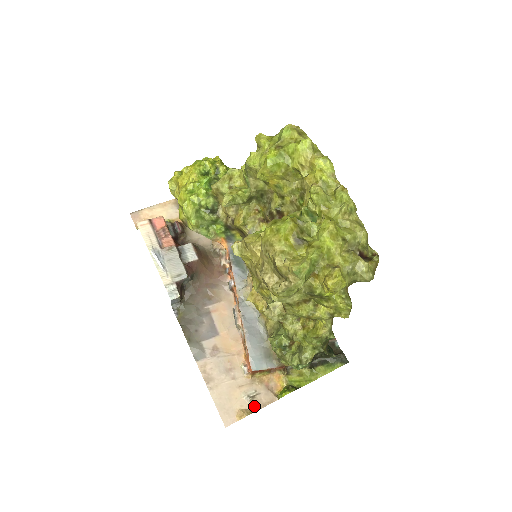
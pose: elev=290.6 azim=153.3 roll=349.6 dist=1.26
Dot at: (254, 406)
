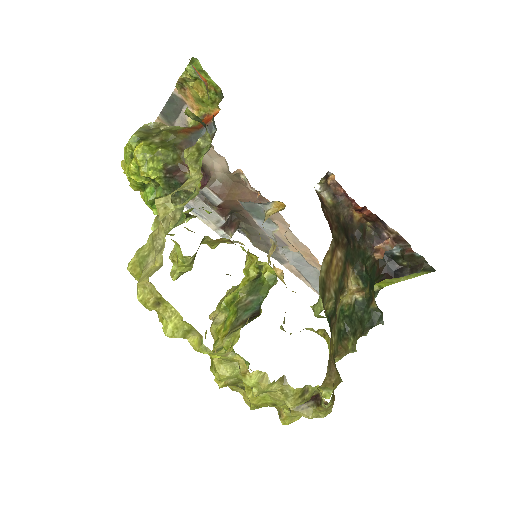
Dot at: occluded
